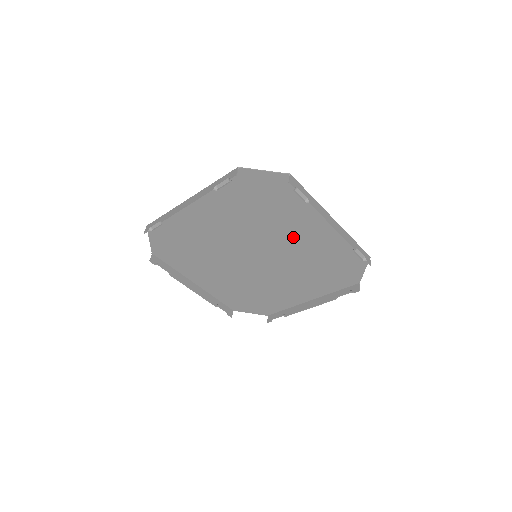
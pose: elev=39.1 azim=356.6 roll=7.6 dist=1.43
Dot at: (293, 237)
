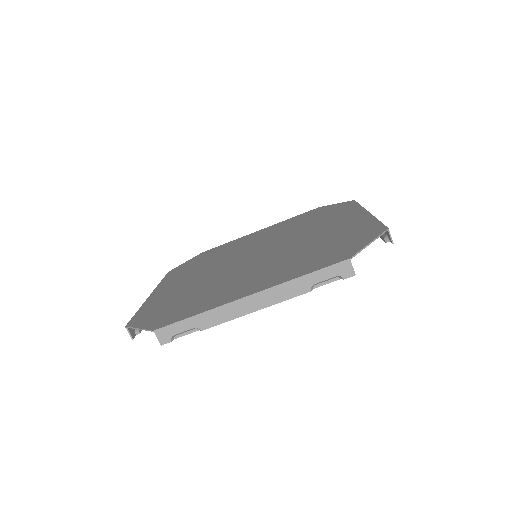
Dot at: (313, 234)
